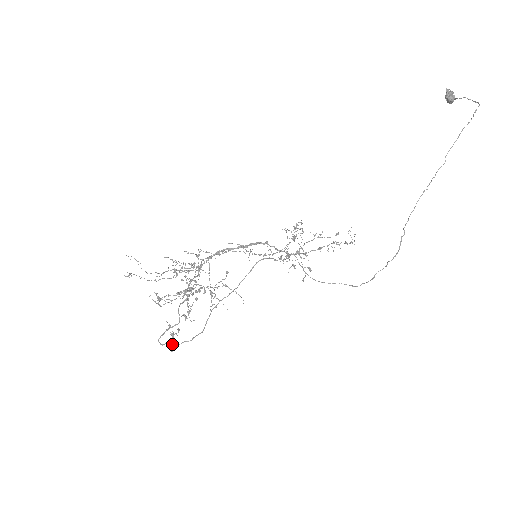
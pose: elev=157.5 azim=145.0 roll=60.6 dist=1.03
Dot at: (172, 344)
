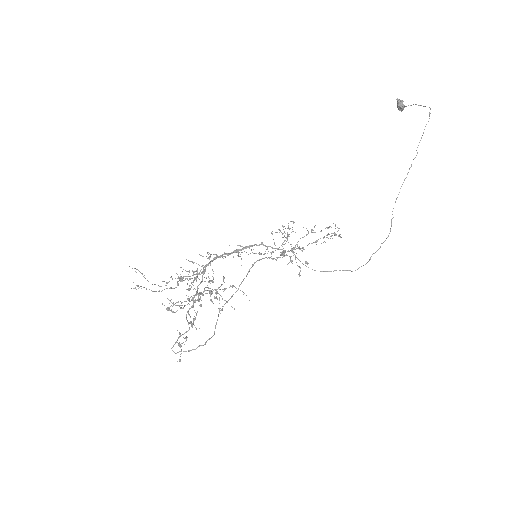
Dot at: (186, 351)
